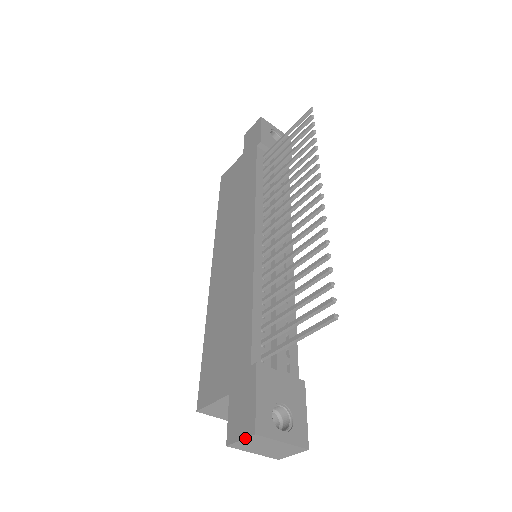
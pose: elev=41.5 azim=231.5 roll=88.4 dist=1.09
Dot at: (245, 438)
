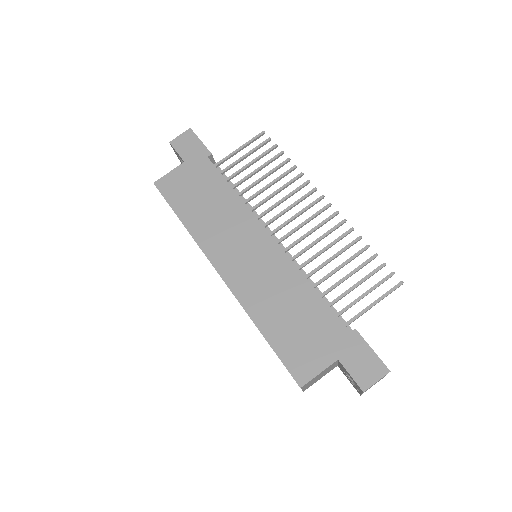
Dot at: occluded
